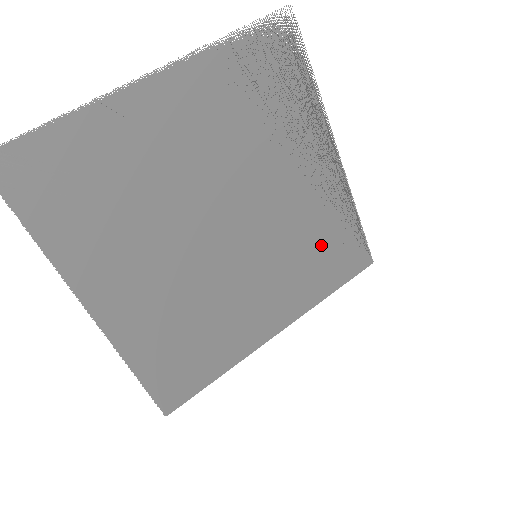
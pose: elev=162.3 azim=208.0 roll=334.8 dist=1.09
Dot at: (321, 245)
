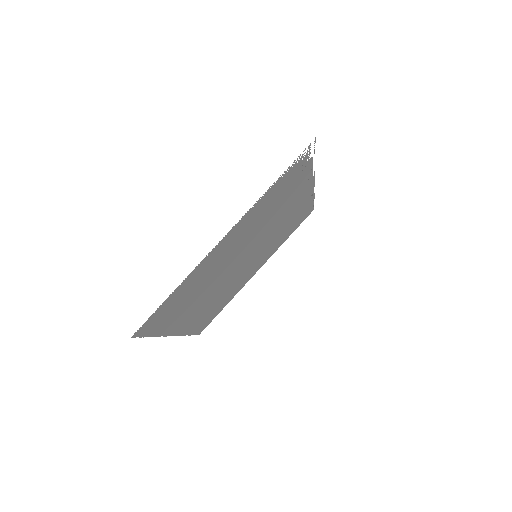
Dot at: occluded
